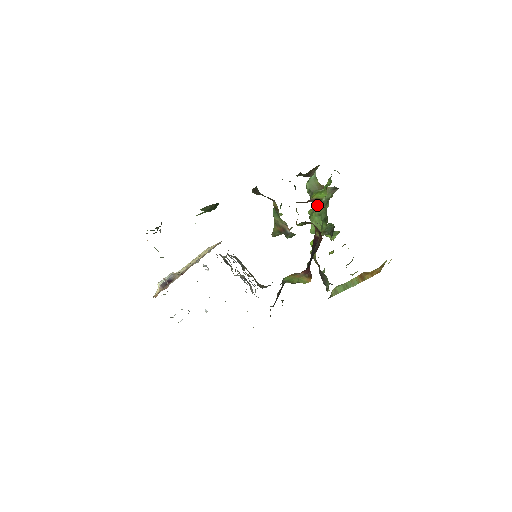
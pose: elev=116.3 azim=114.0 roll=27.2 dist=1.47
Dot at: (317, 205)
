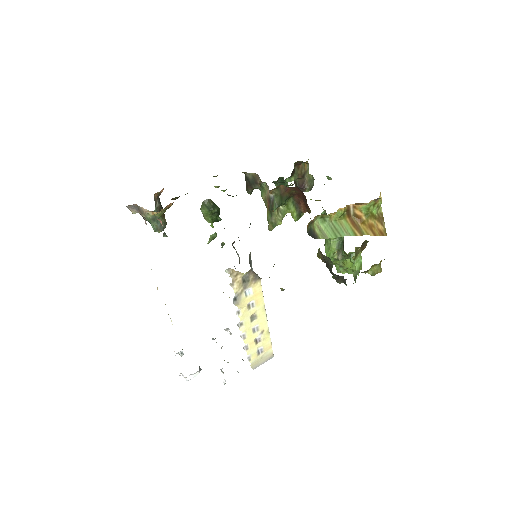
Dot at: occluded
